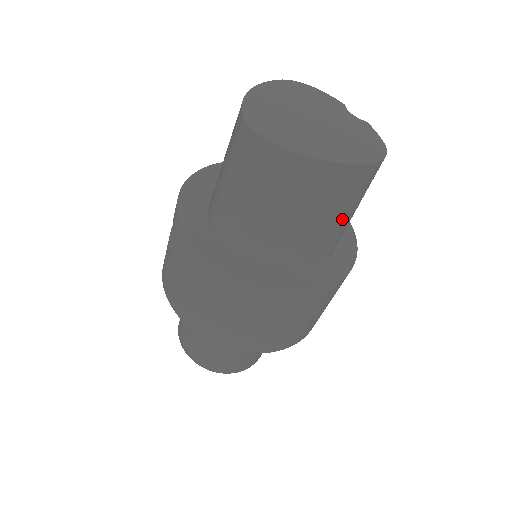
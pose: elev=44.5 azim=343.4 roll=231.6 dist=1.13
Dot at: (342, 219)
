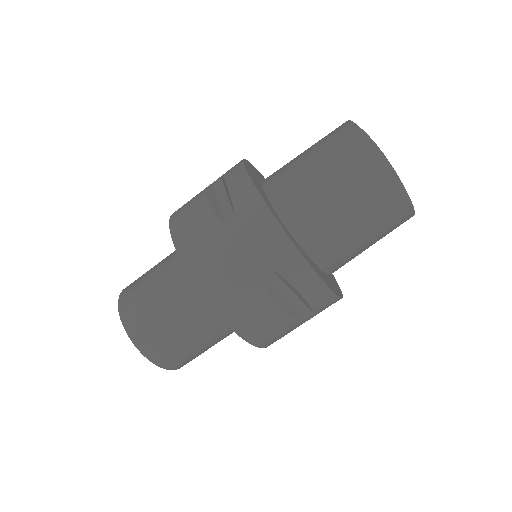
Dot at: (368, 247)
